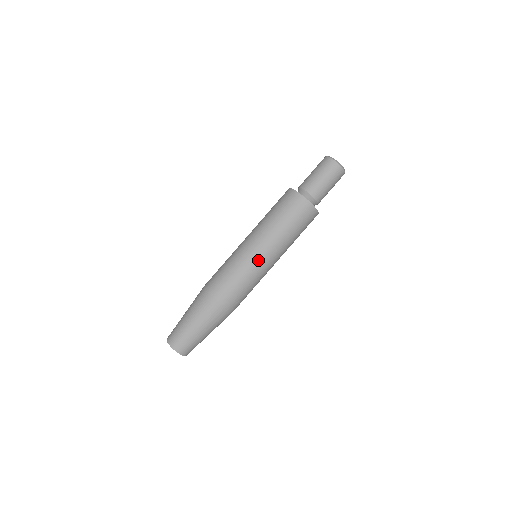
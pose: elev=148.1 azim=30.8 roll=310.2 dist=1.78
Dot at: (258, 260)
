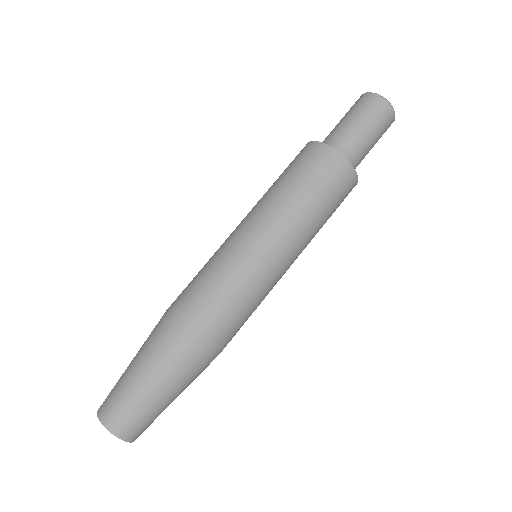
Dot at: (242, 242)
